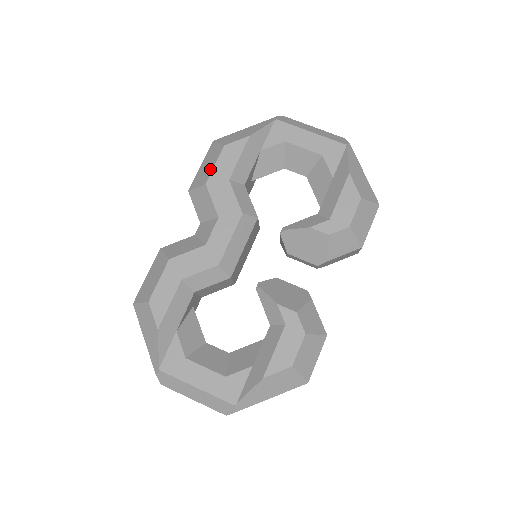
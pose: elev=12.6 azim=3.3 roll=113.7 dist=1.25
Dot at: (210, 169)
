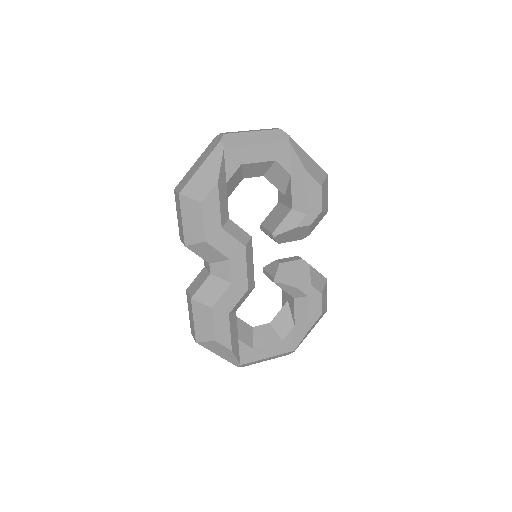
Dot at: (200, 227)
